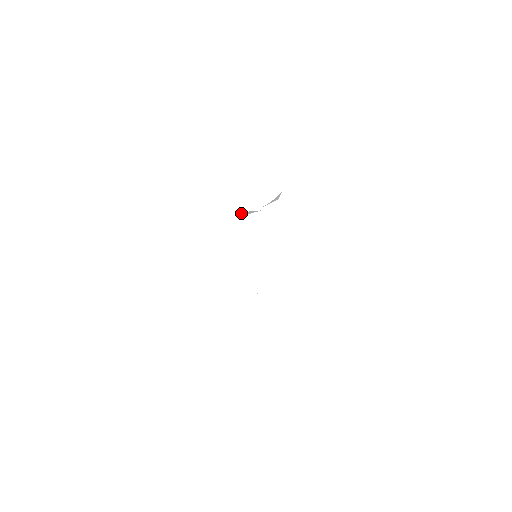
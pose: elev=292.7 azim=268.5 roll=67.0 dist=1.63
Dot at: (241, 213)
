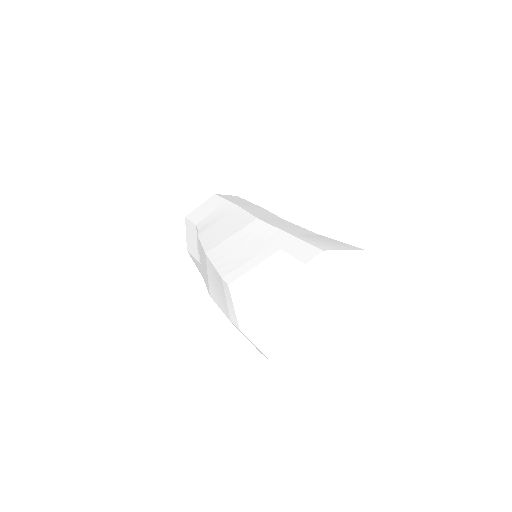
Dot at: occluded
